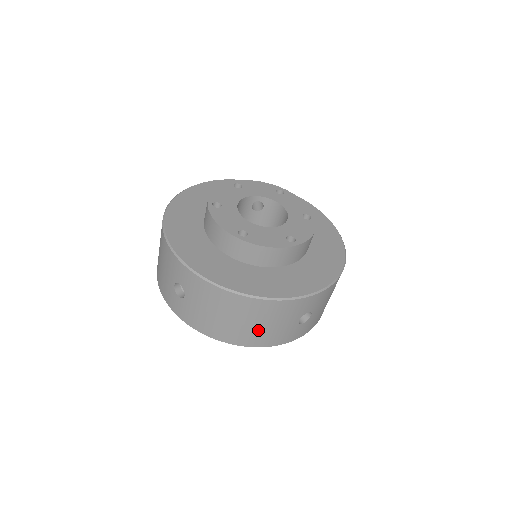
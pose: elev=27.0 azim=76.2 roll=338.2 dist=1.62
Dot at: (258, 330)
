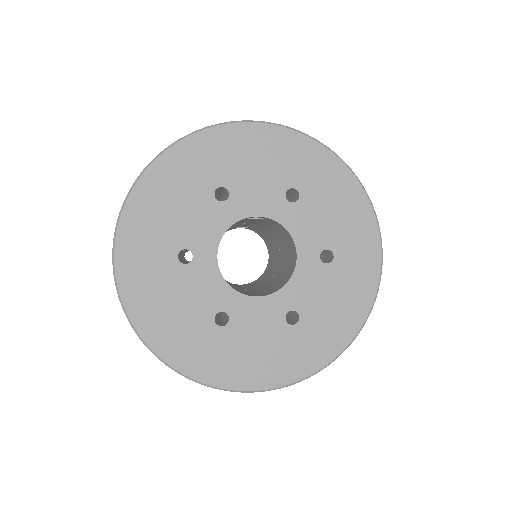
Dot at: occluded
